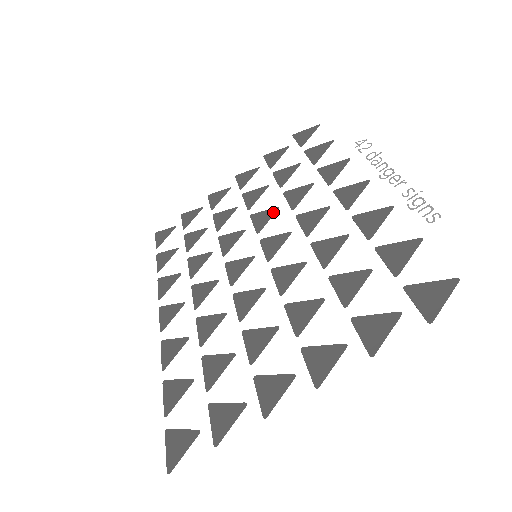
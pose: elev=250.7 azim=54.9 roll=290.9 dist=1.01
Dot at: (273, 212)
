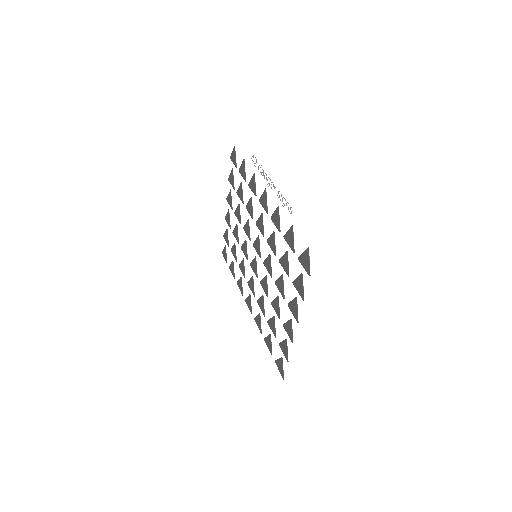
Dot at: (248, 224)
